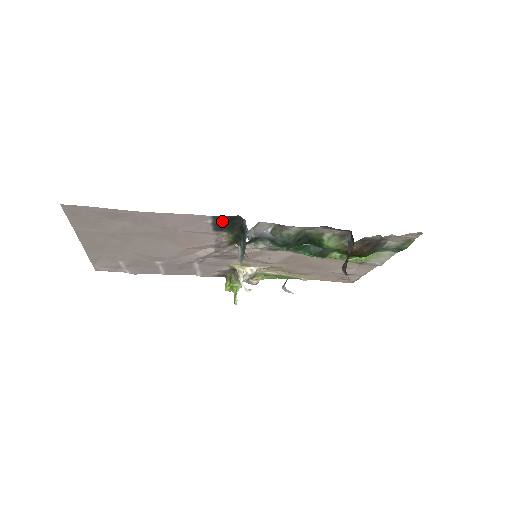
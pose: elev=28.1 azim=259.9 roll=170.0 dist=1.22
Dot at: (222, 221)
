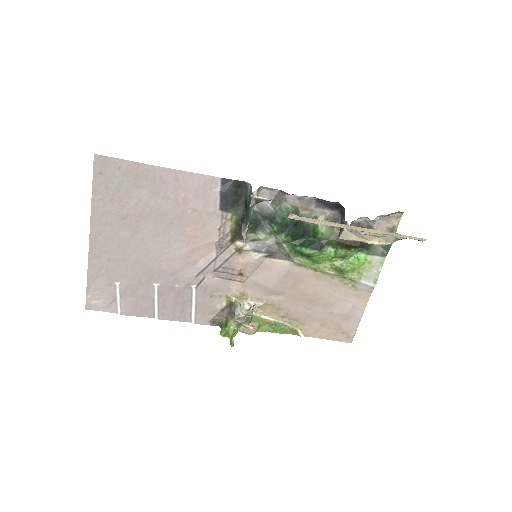
Dot at: (229, 188)
